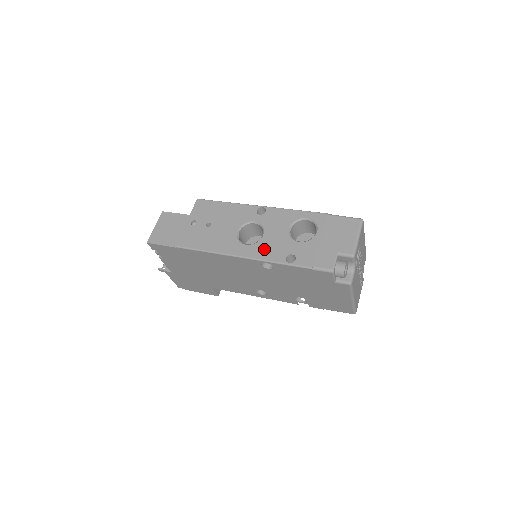
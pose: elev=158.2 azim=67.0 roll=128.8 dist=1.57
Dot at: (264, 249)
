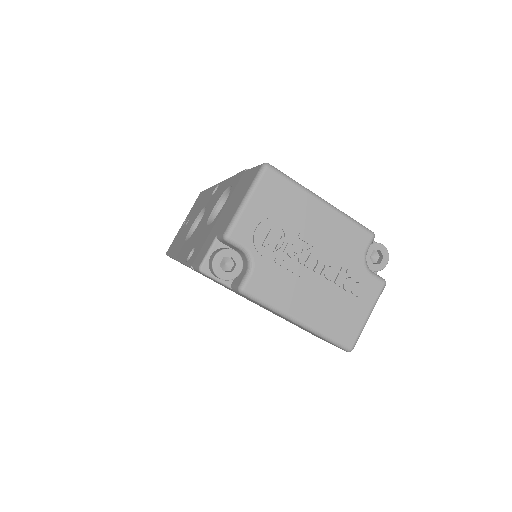
Dot at: (188, 244)
